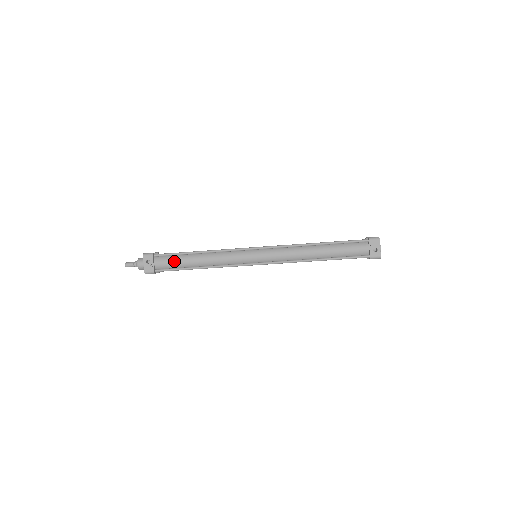
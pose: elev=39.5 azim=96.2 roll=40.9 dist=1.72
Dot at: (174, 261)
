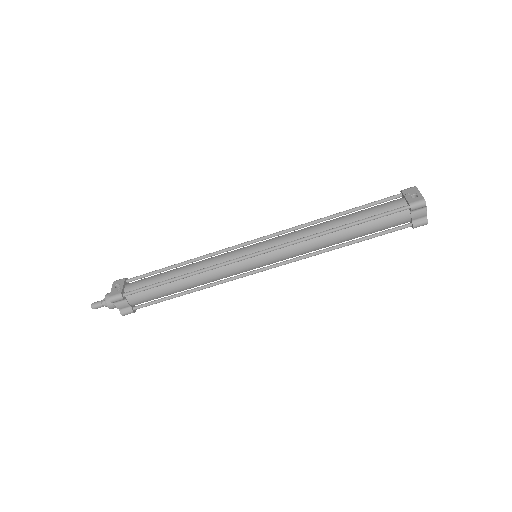
Dot at: (149, 279)
